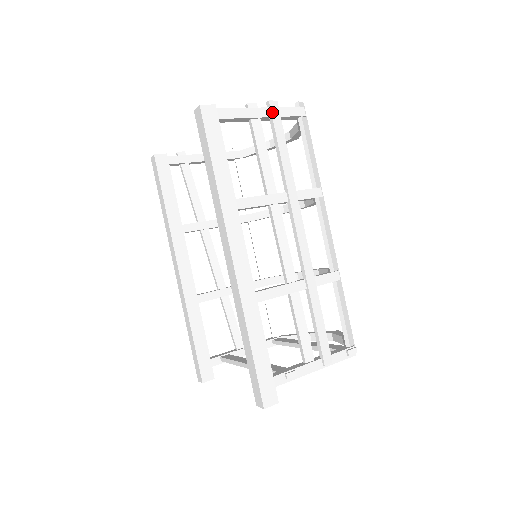
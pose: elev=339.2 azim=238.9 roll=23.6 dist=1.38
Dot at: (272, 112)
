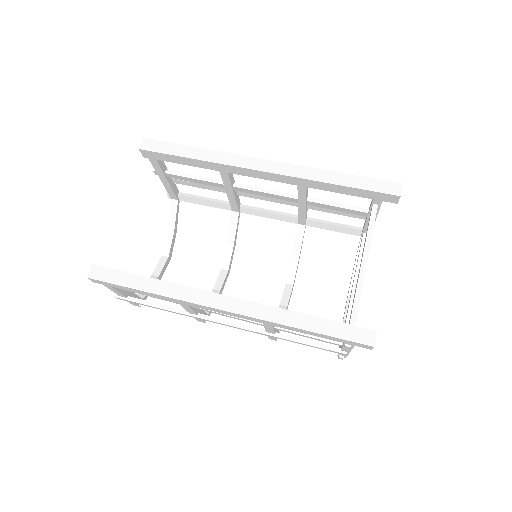
Dot at: occluded
